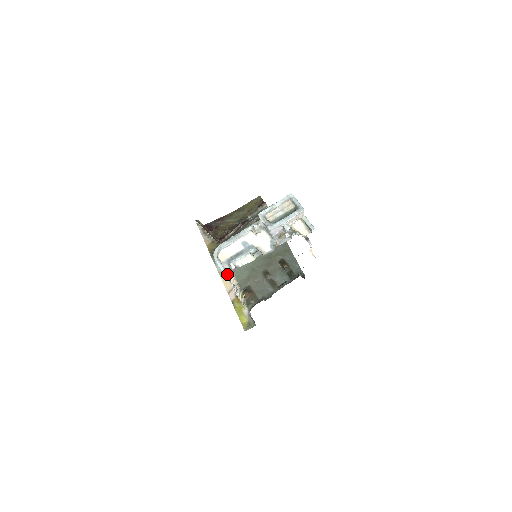
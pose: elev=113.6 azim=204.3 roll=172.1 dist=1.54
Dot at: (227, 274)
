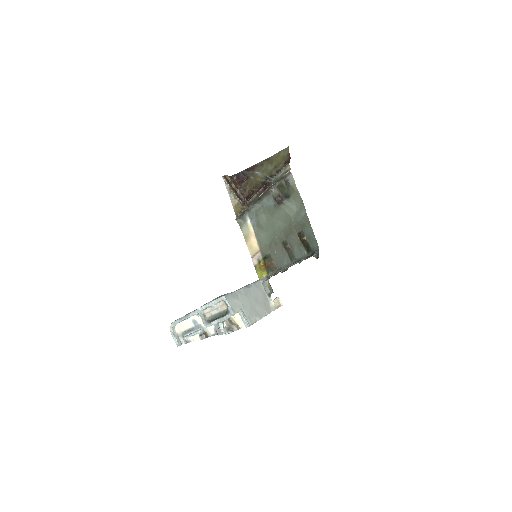
Dot at: occluded
